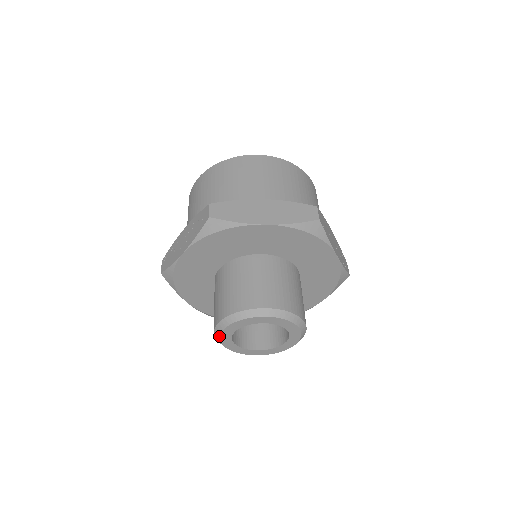
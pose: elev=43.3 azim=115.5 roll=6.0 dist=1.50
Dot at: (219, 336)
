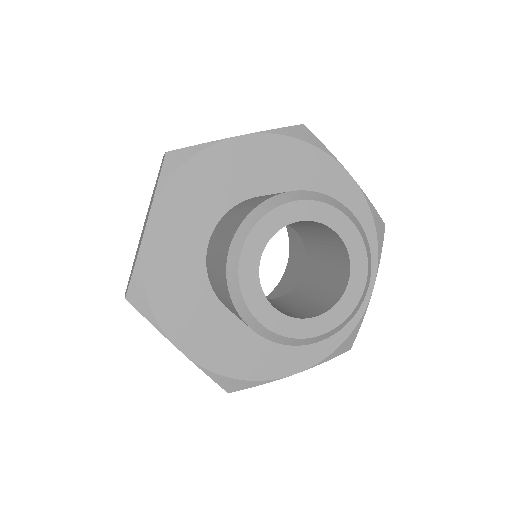
Dot at: (261, 216)
